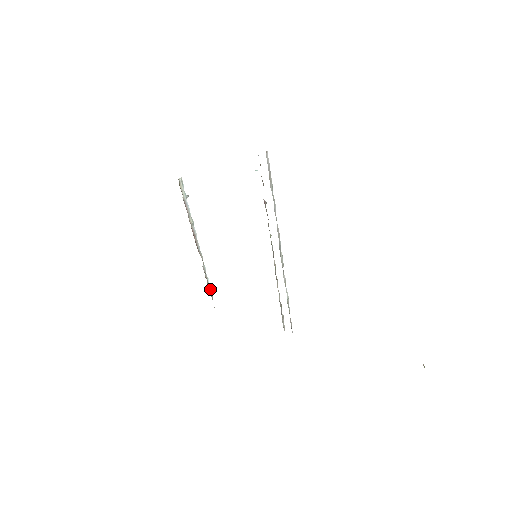
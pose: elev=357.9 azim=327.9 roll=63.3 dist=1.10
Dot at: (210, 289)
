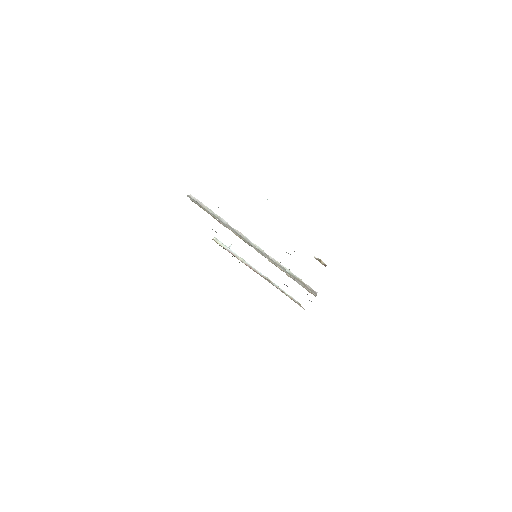
Dot at: (292, 298)
